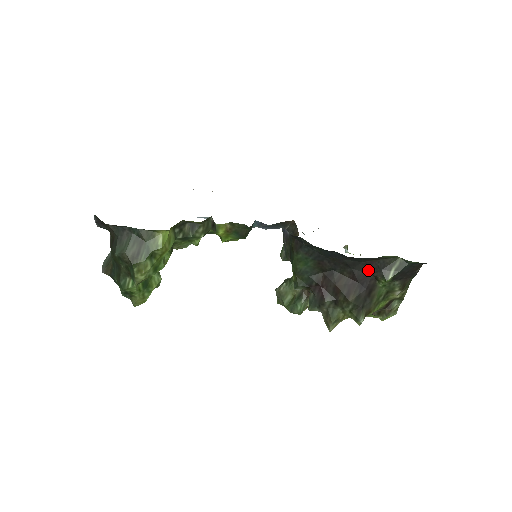
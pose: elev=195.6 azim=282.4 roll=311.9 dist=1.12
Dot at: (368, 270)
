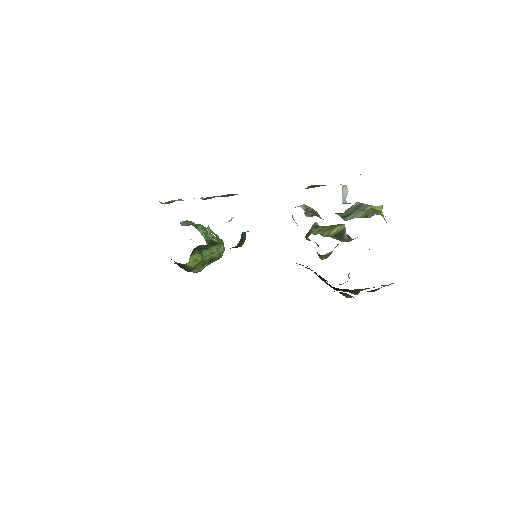
Dot at: occluded
